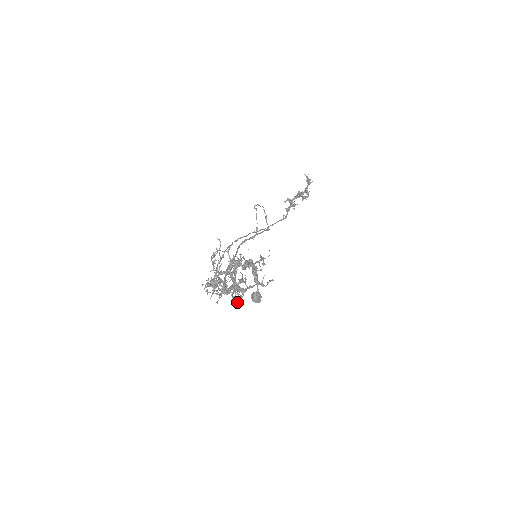
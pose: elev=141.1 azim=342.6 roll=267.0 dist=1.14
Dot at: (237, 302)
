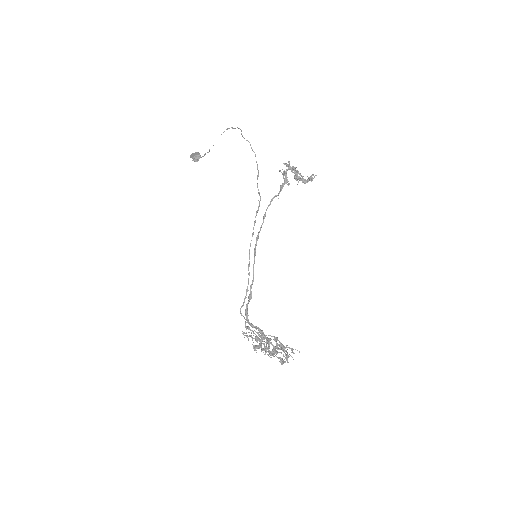
Dot at: occluded
